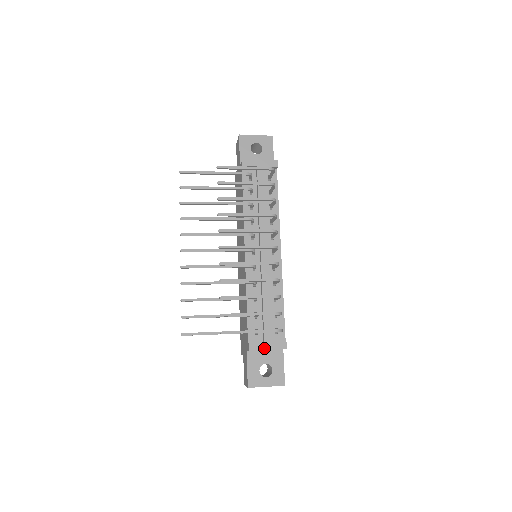
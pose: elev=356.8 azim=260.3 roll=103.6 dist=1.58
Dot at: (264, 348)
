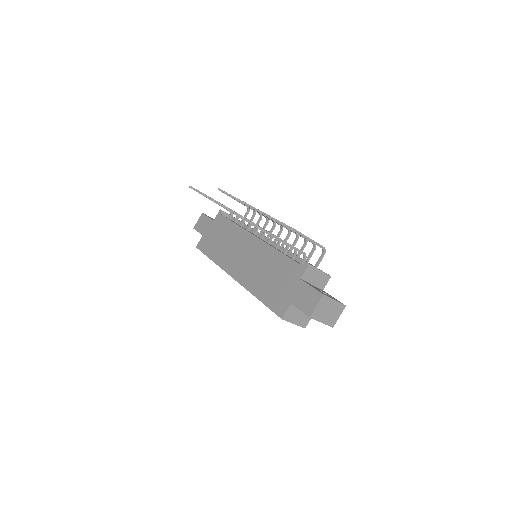
Dot at: (317, 268)
